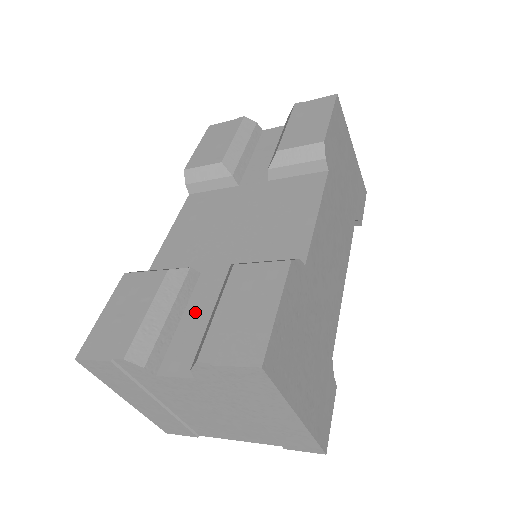
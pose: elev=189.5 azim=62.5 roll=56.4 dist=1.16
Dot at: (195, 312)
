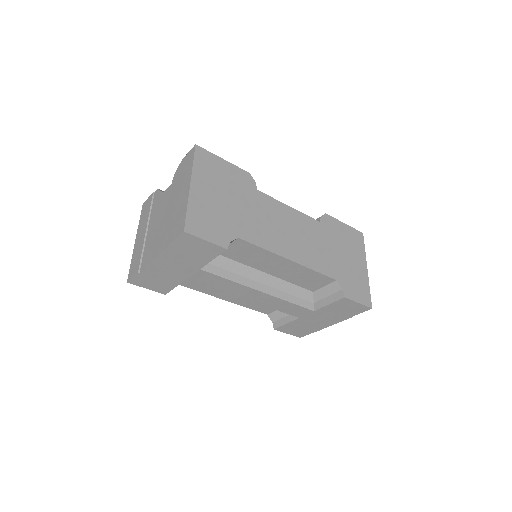
Dot at: occluded
